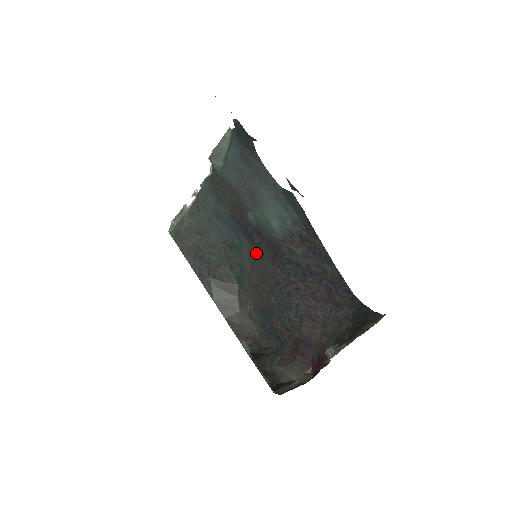
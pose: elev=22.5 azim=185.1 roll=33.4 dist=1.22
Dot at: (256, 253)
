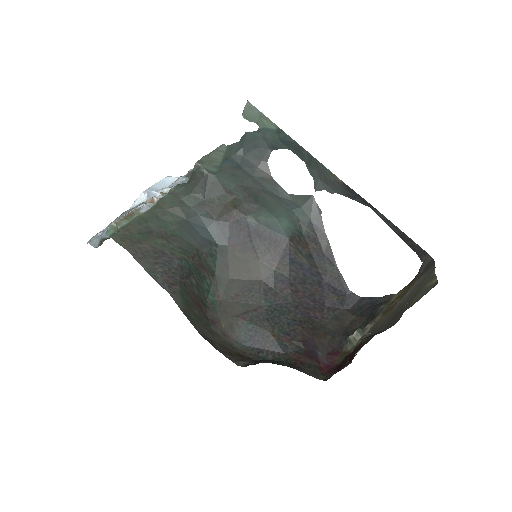
Dot at: (245, 259)
